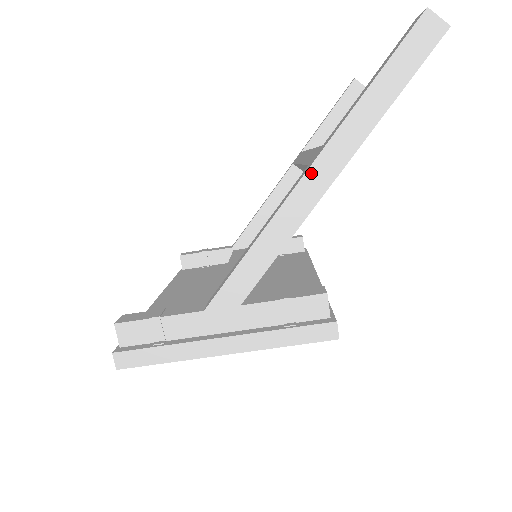
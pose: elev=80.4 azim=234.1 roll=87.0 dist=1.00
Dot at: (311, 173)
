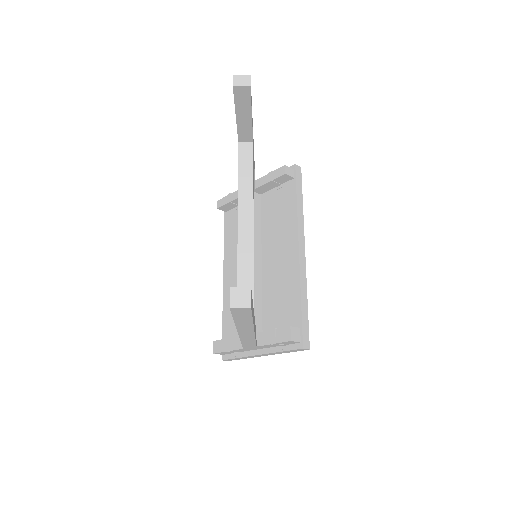
Dot at: (241, 333)
